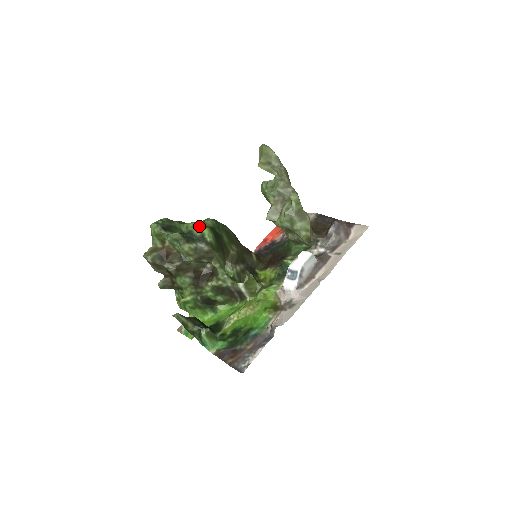
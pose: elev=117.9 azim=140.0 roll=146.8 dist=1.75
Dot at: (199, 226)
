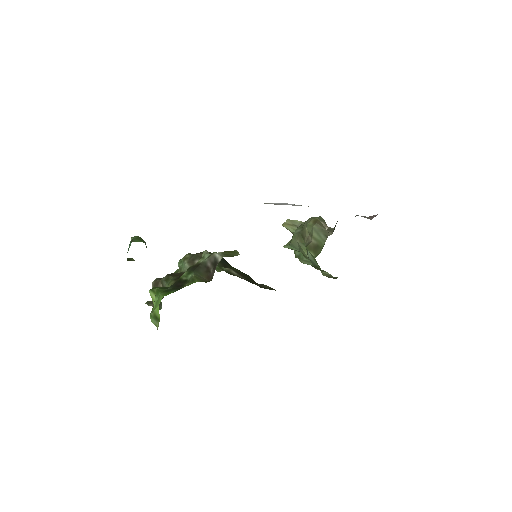
Dot at: occluded
